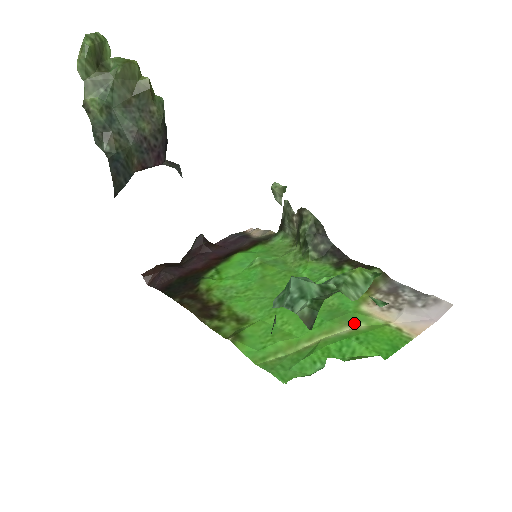
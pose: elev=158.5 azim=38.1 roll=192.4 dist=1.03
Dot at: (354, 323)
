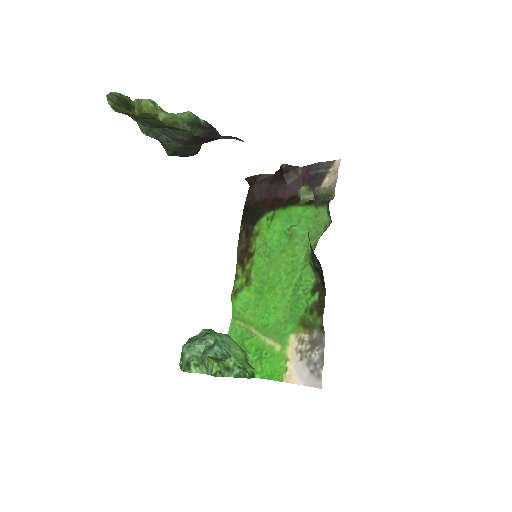
Dot at: (278, 342)
